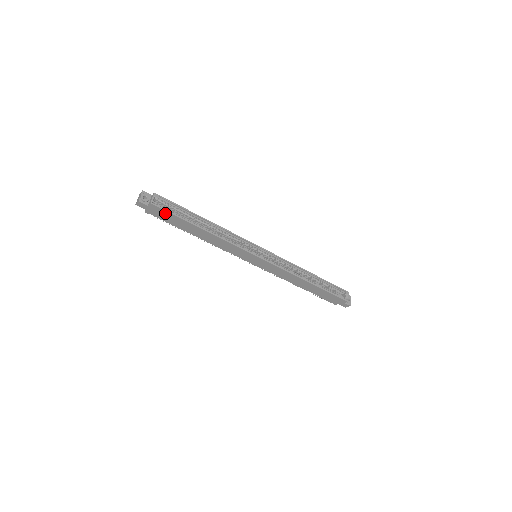
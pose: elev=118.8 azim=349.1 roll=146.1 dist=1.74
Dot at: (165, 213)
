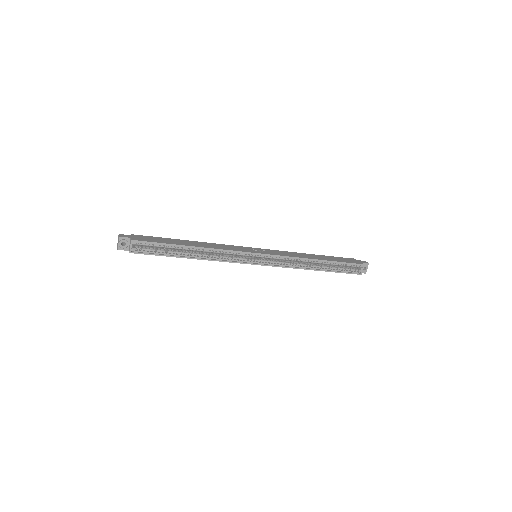
Dot at: (148, 253)
